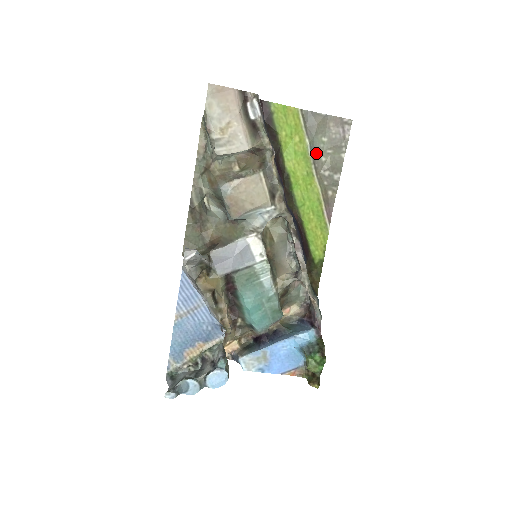
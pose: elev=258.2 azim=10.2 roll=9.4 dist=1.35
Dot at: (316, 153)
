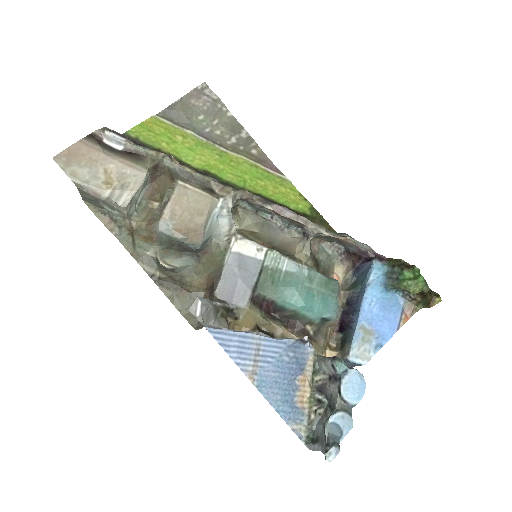
Dot at: (207, 134)
